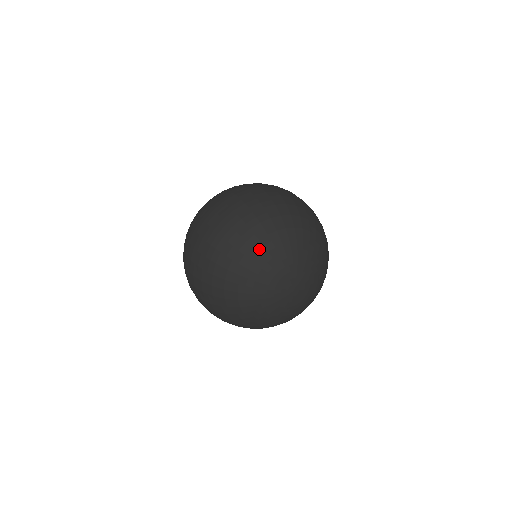
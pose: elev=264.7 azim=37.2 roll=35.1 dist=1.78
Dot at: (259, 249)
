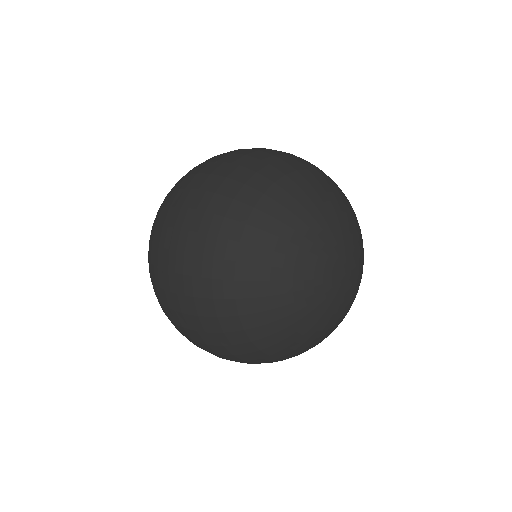
Dot at: (303, 200)
